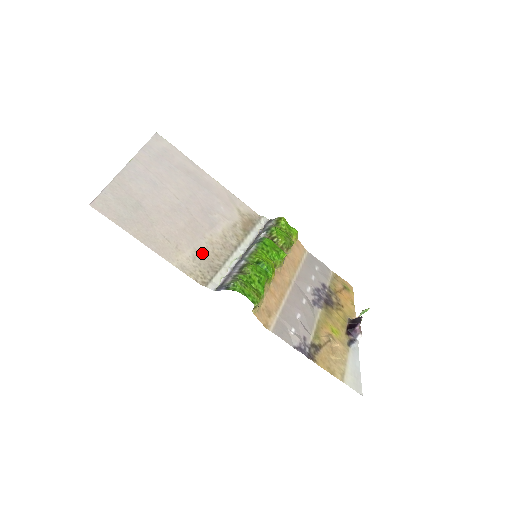
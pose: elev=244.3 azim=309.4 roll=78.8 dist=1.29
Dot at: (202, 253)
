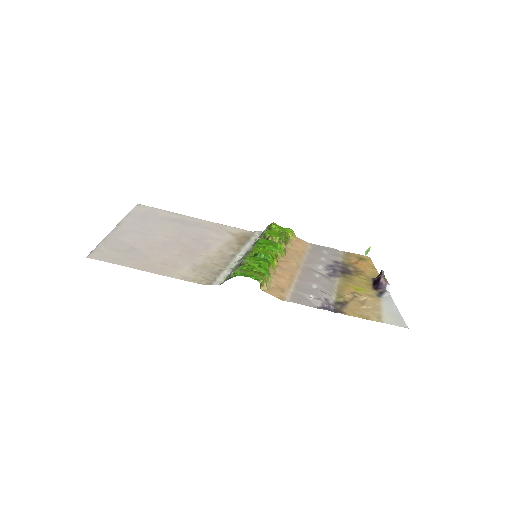
Dot at: (201, 266)
